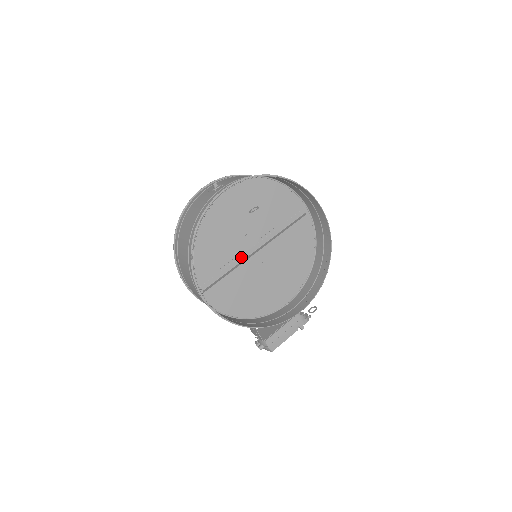
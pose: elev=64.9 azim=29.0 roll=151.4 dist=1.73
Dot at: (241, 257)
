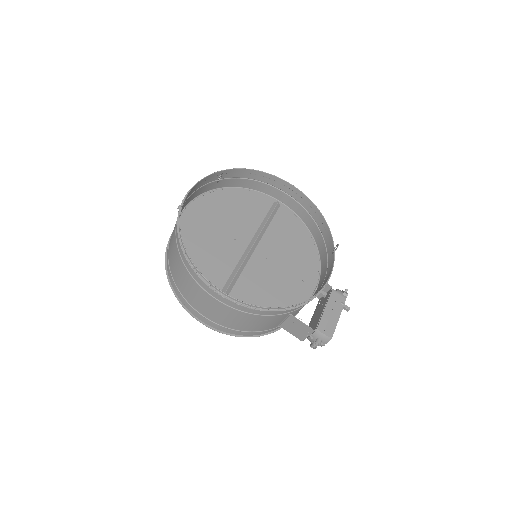
Dot at: (241, 259)
